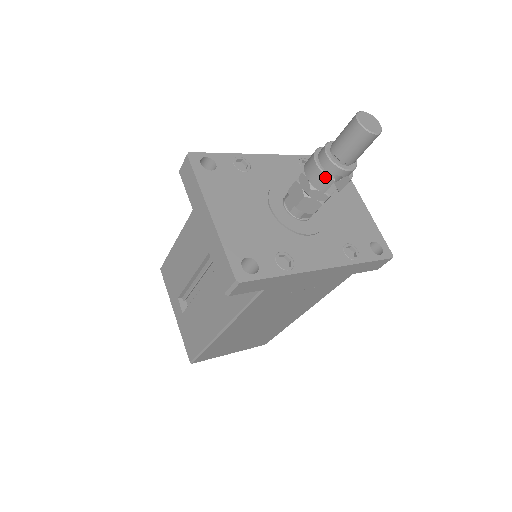
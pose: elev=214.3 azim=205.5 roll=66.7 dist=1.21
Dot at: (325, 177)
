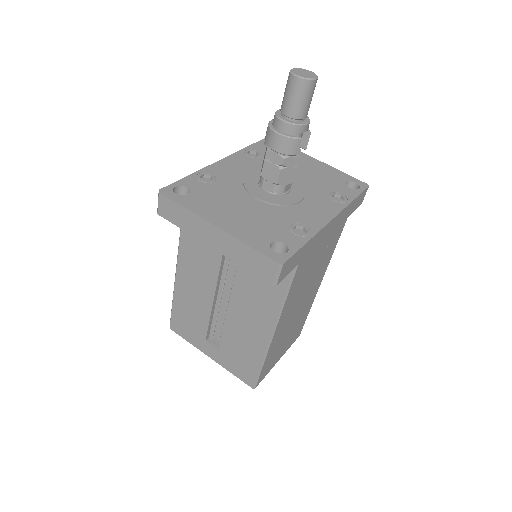
Dot at: (292, 140)
